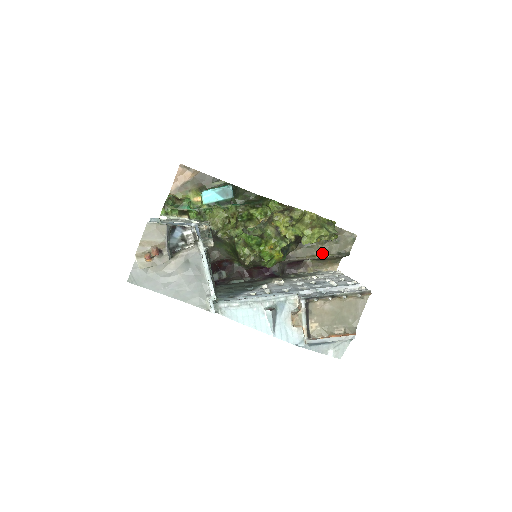
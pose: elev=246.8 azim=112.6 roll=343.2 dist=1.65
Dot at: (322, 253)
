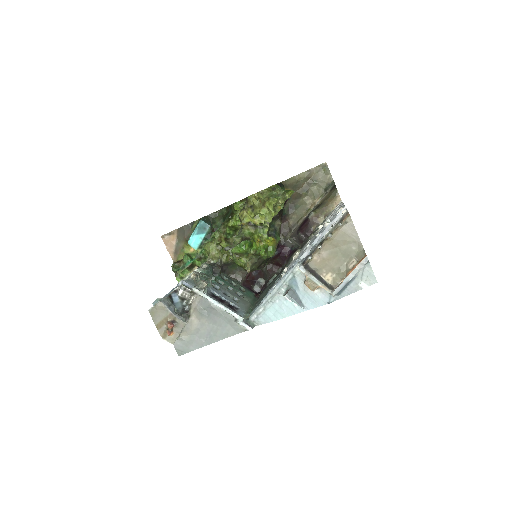
Dot at: (313, 201)
